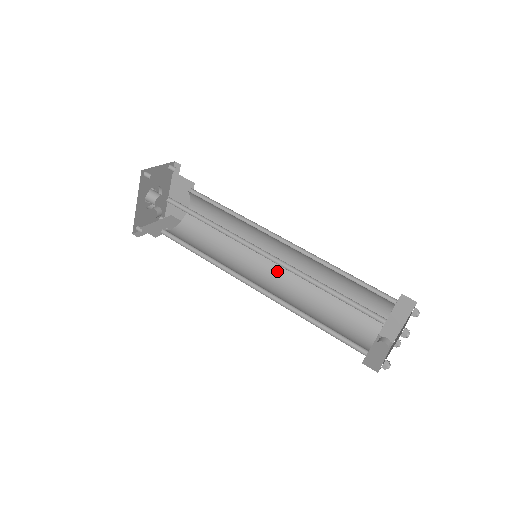
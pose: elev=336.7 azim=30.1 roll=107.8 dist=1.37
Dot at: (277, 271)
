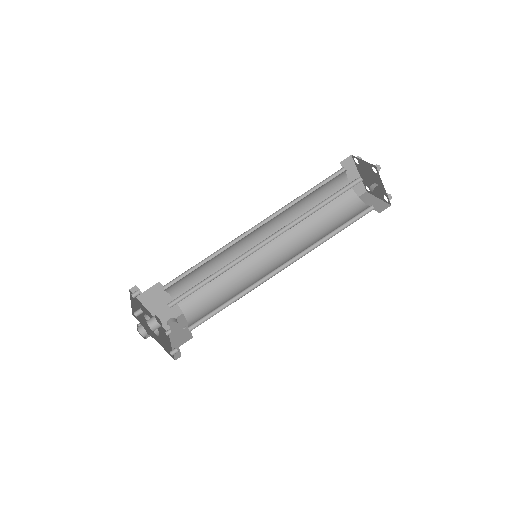
Dot at: (272, 249)
